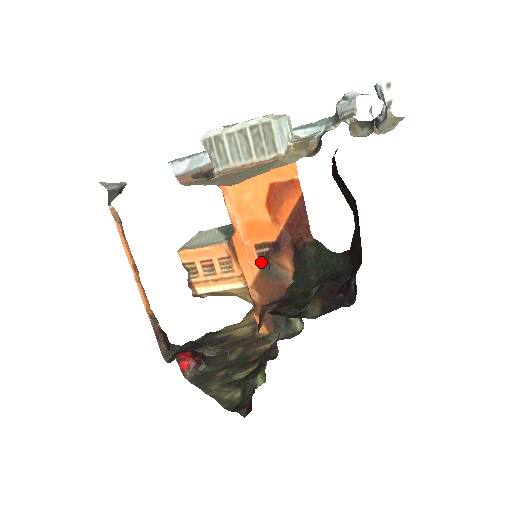
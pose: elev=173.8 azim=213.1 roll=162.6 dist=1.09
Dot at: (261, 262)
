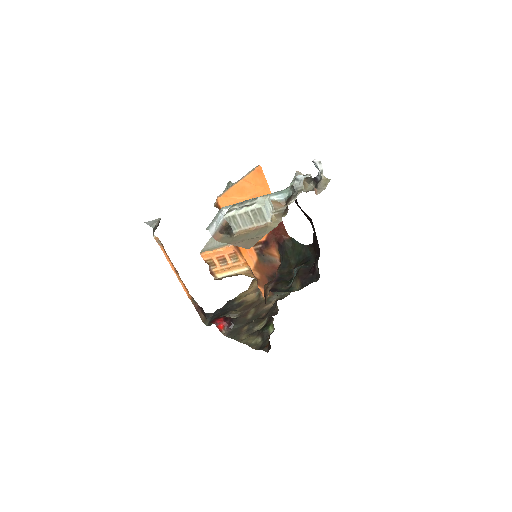
Dot at: (258, 254)
